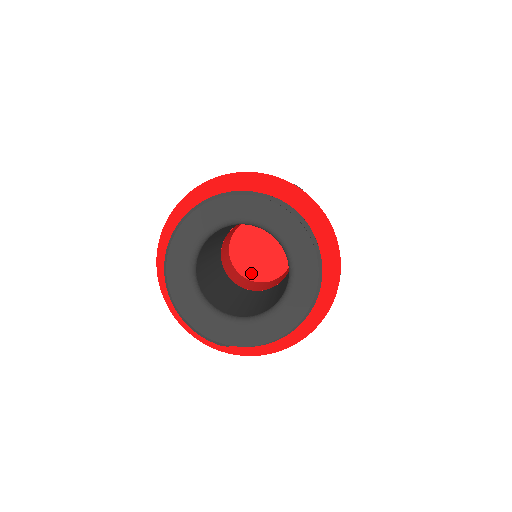
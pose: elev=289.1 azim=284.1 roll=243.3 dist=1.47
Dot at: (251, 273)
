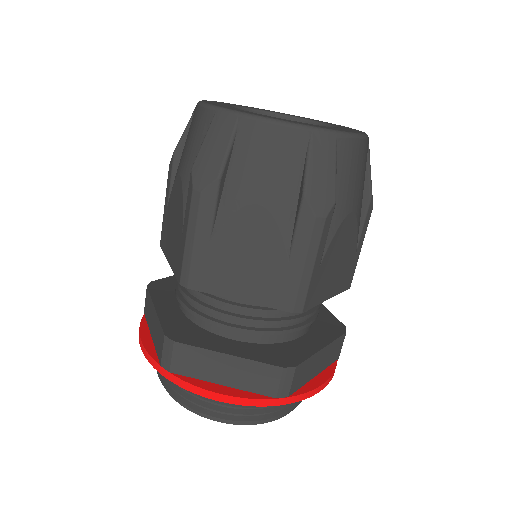
Dot at: occluded
